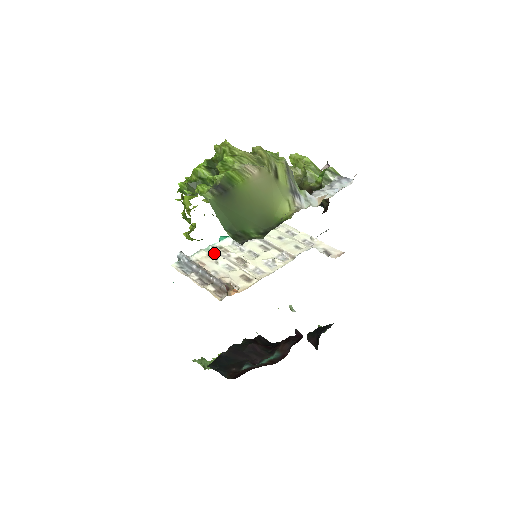
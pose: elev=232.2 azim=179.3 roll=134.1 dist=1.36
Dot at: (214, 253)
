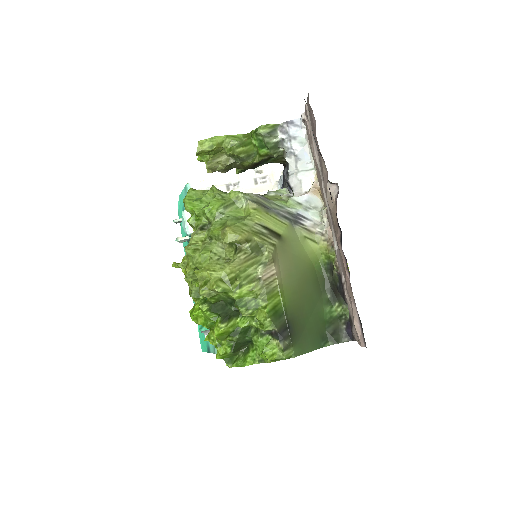
Dot at: occluded
